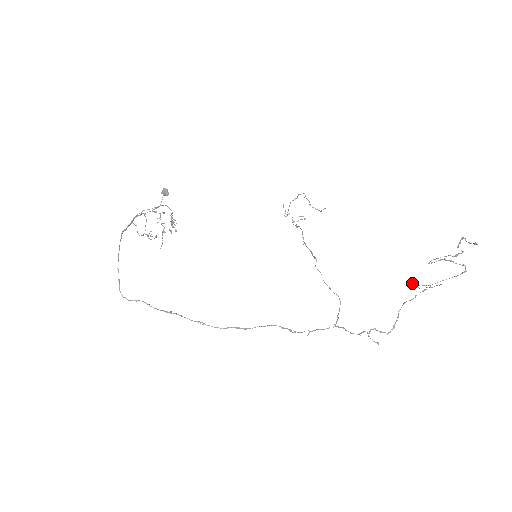
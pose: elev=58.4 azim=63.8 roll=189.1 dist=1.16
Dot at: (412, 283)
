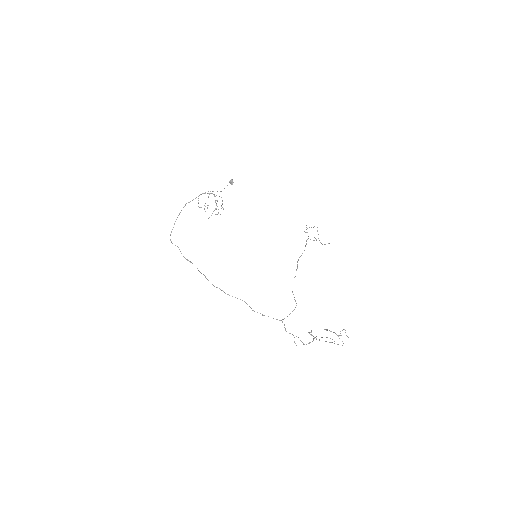
Dot at: (310, 332)
